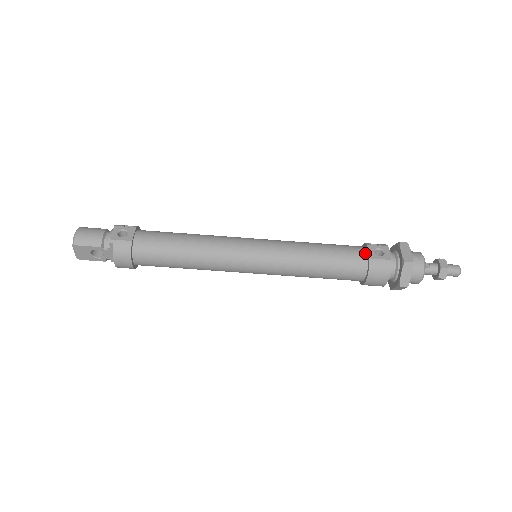
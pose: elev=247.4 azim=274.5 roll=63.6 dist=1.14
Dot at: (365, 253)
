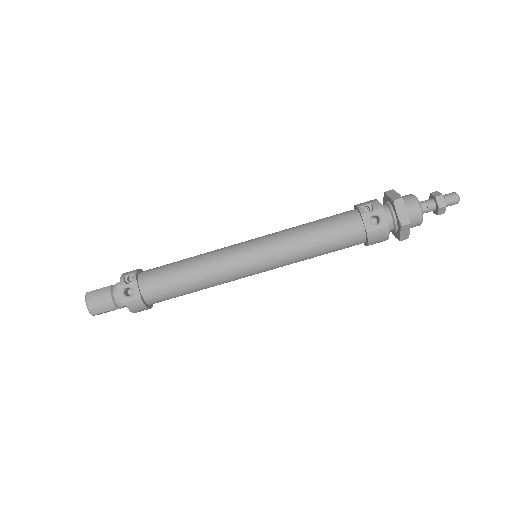
Dot at: (361, 225)
